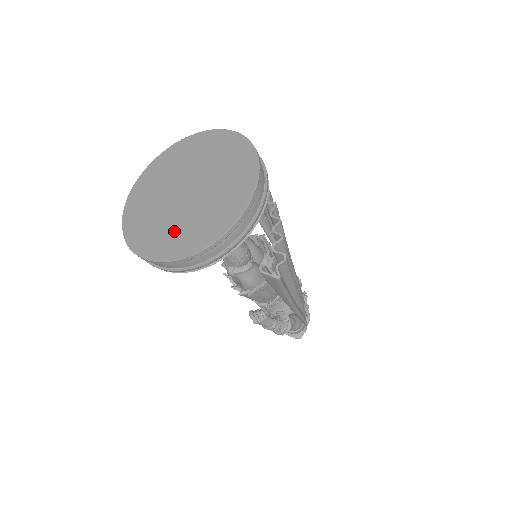
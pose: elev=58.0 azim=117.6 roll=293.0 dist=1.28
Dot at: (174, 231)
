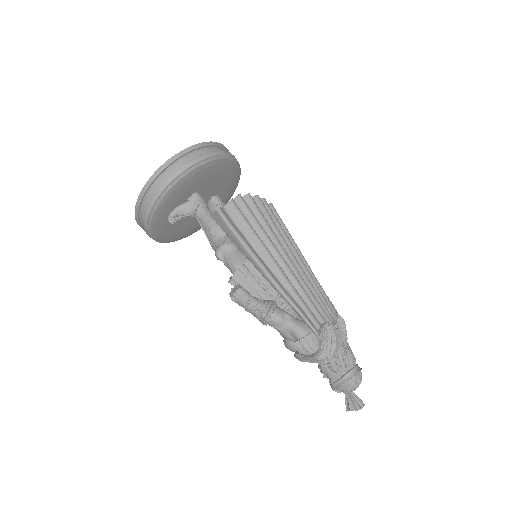
Dot at: occluded
